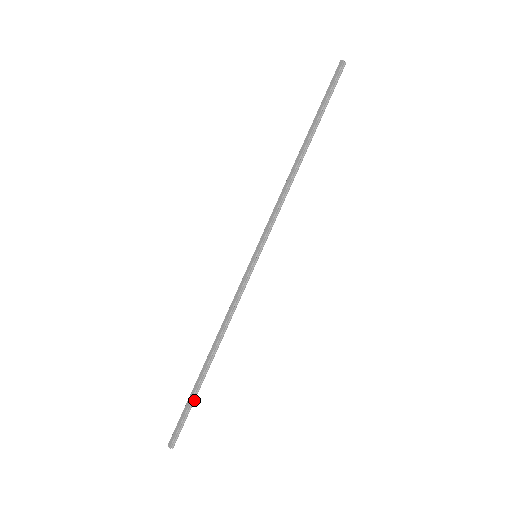
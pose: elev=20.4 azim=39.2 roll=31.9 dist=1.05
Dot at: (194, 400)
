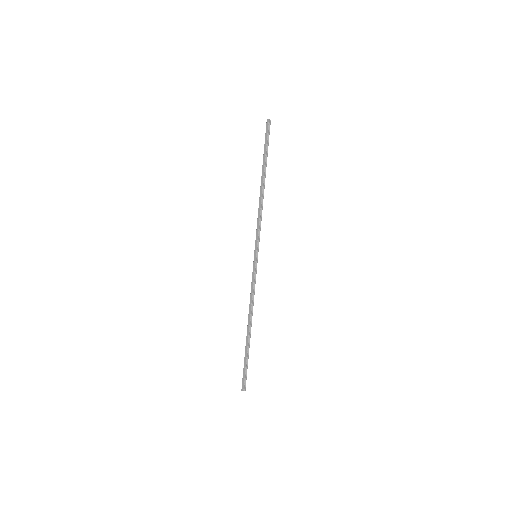
Dot at: (248, 357)
